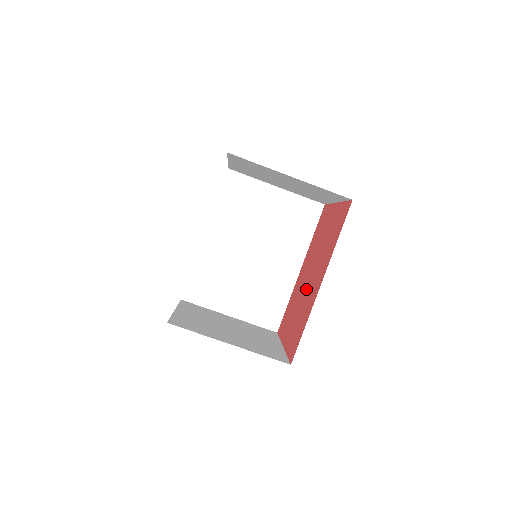
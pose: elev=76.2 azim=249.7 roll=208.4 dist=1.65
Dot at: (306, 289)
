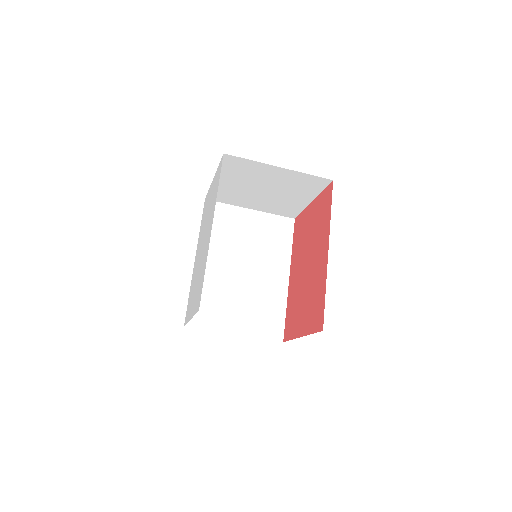
Dot at: (308, 276)
